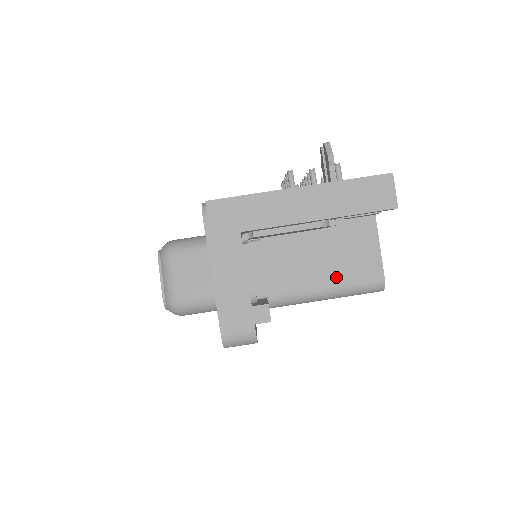
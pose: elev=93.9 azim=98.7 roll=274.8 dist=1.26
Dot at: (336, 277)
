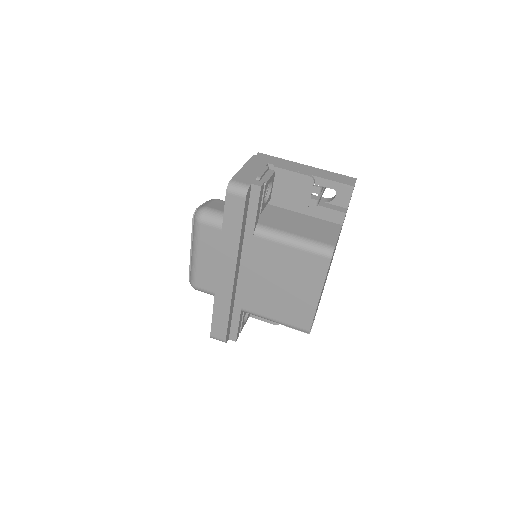
Dot at: (305, 234)
